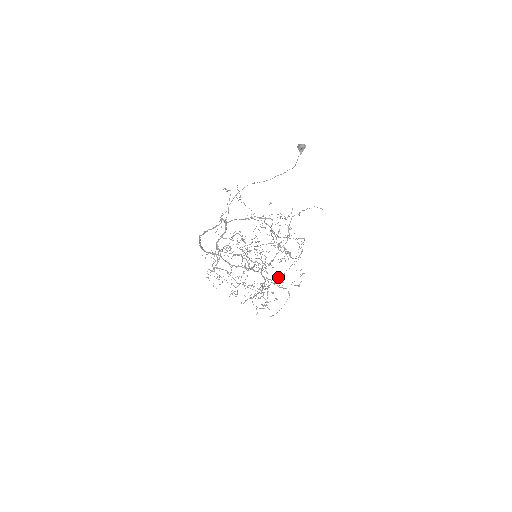
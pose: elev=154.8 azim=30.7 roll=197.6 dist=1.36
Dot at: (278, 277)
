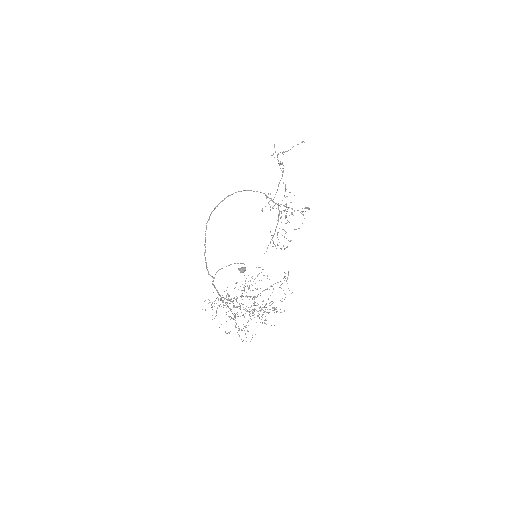
Dot at: occluded
